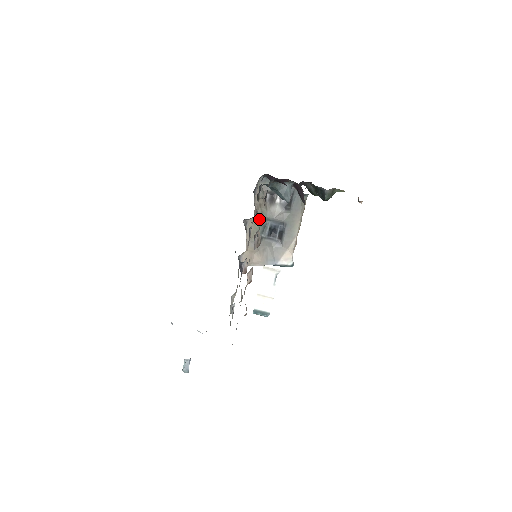
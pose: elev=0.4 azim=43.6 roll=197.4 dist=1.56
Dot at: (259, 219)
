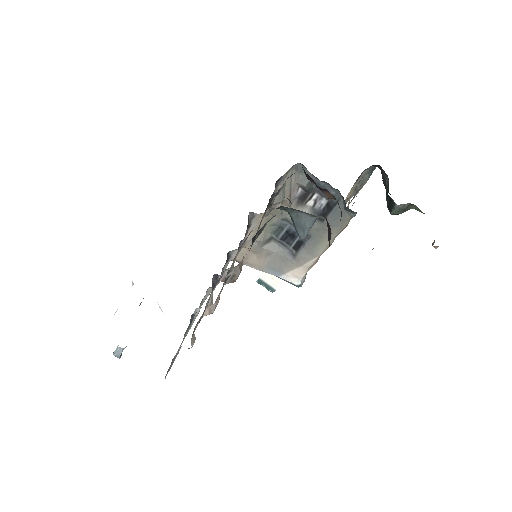
Dot at: (275, 216)
